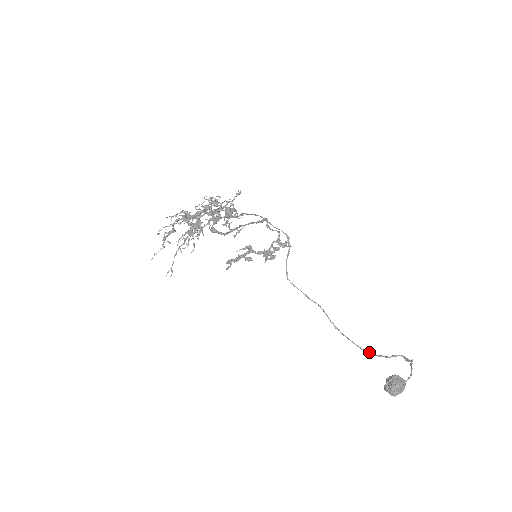
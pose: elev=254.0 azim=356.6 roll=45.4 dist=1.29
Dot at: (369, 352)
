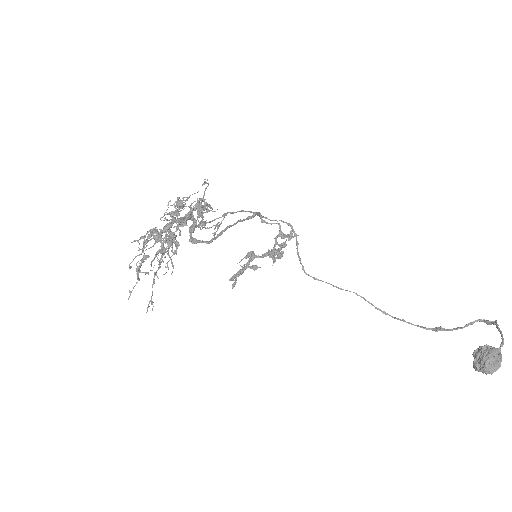
Dot at: (436, 329)
